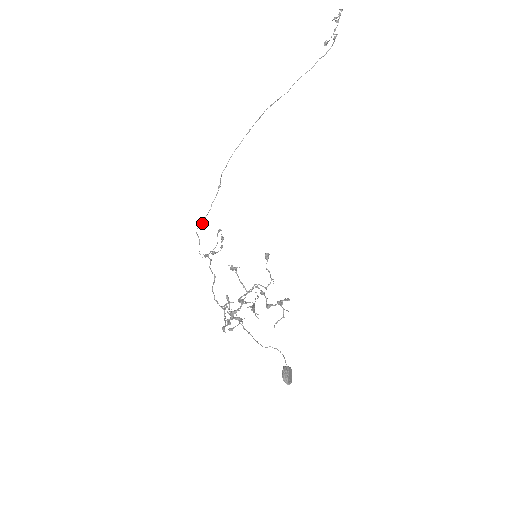
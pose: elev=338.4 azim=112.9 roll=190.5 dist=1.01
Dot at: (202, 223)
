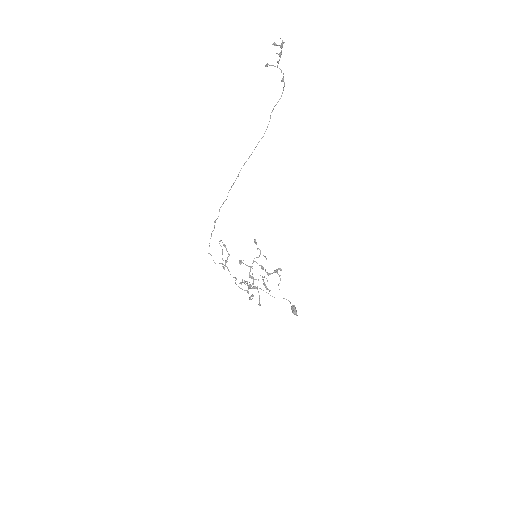
Dot at: (209, 245)
